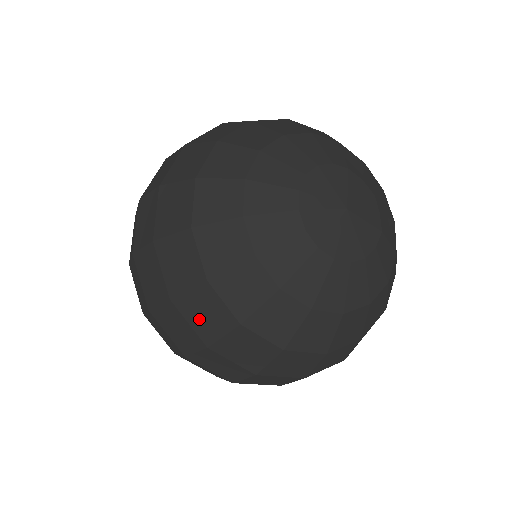
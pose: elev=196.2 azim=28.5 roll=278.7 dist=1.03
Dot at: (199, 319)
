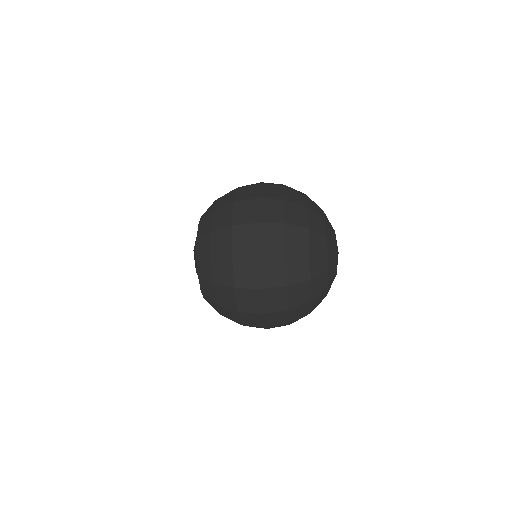
Dot at: (293, 270)
